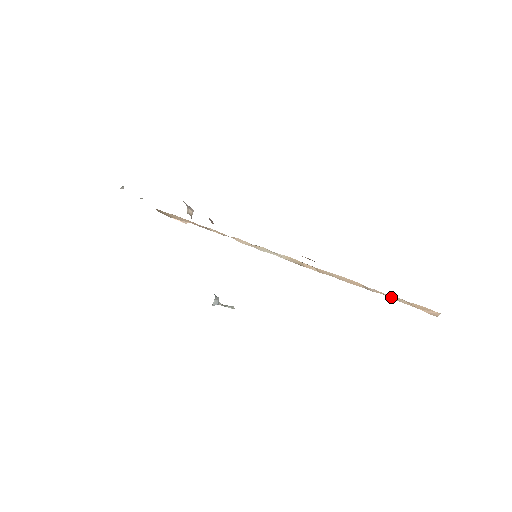
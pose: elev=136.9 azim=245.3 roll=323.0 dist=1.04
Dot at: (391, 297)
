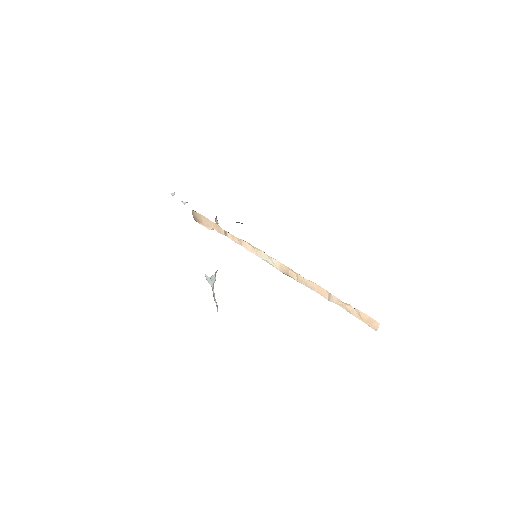
Dot at: (346, 308)
